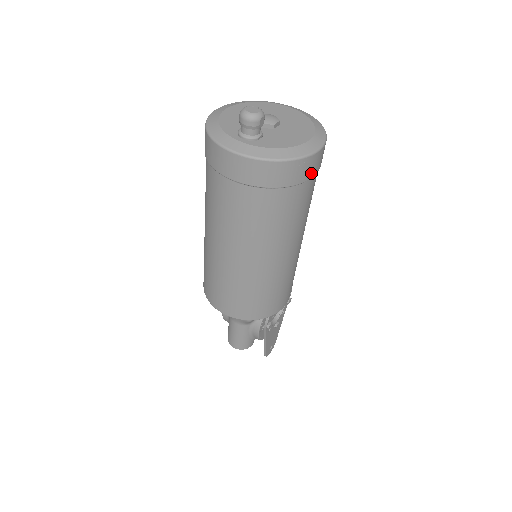
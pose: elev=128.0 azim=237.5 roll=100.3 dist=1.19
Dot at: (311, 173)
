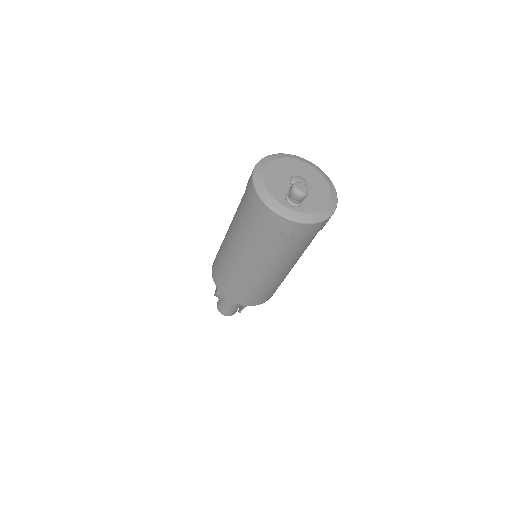
Dot at: occluded
